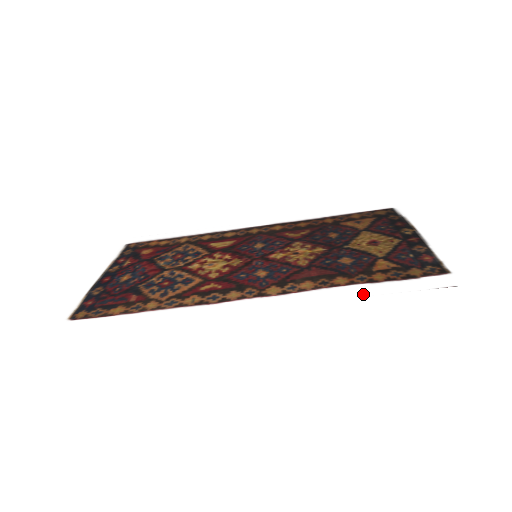
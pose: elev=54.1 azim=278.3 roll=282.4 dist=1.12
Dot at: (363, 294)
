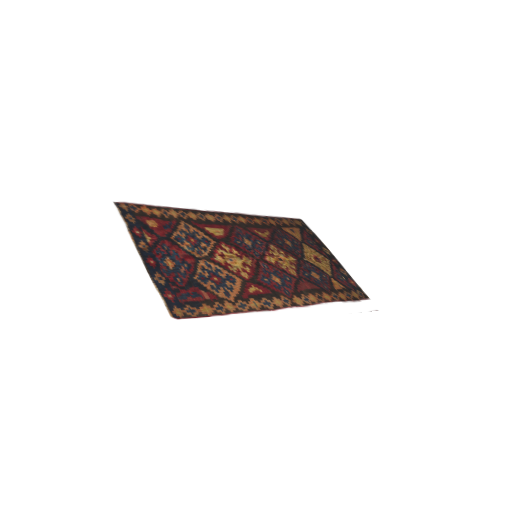
Dot at: (346, 312)
